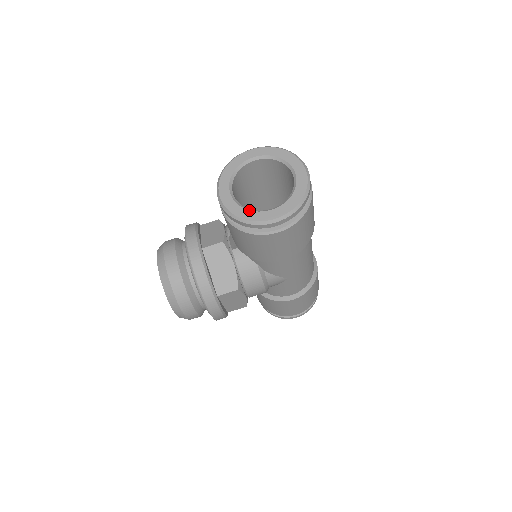
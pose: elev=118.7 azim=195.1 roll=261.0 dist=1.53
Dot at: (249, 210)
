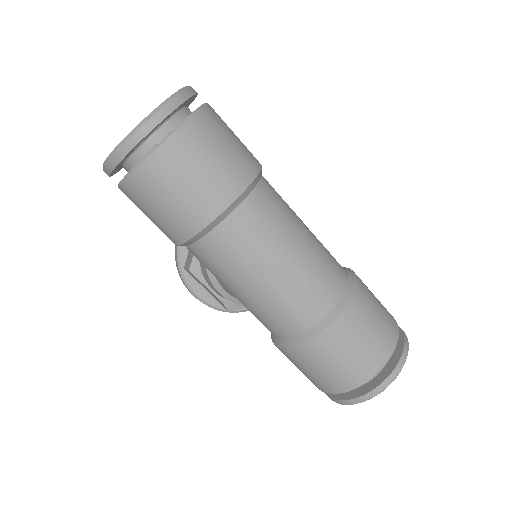
Dot at: occluded
